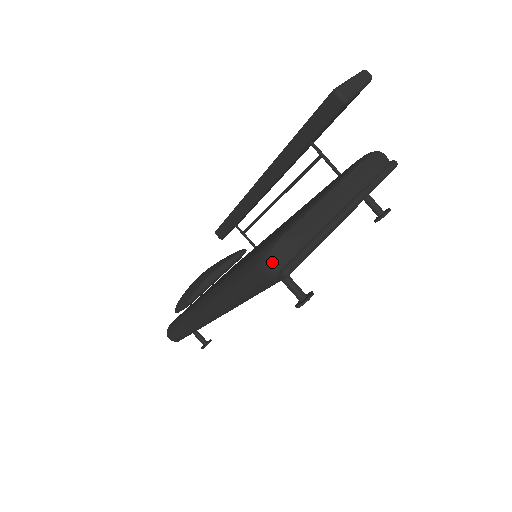
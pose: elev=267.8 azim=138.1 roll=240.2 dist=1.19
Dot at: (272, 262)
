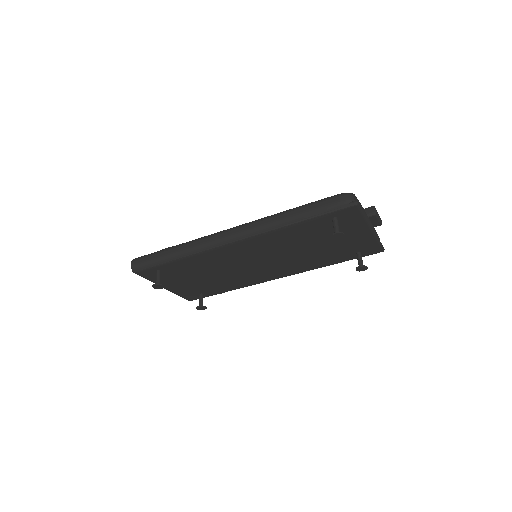
Dot at: (353, 195)
